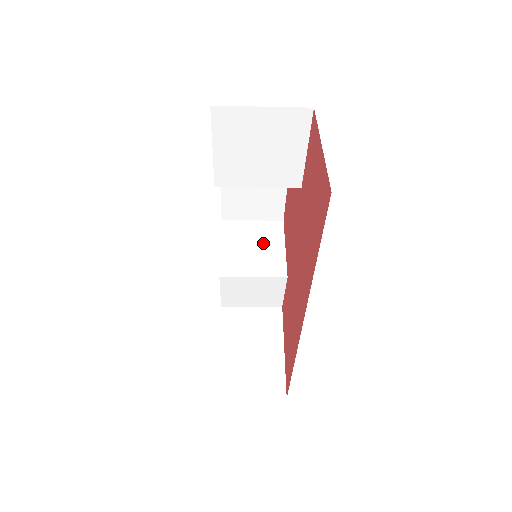
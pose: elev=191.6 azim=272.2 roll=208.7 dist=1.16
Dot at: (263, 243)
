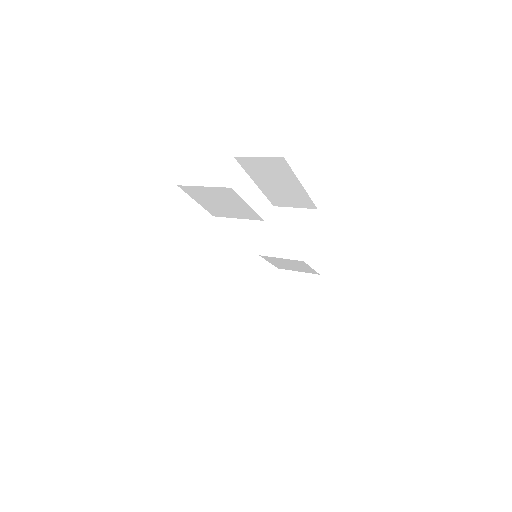
Dot at: (296, 229)
